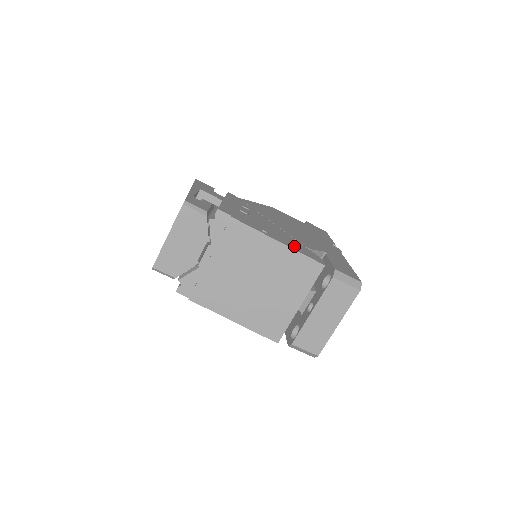
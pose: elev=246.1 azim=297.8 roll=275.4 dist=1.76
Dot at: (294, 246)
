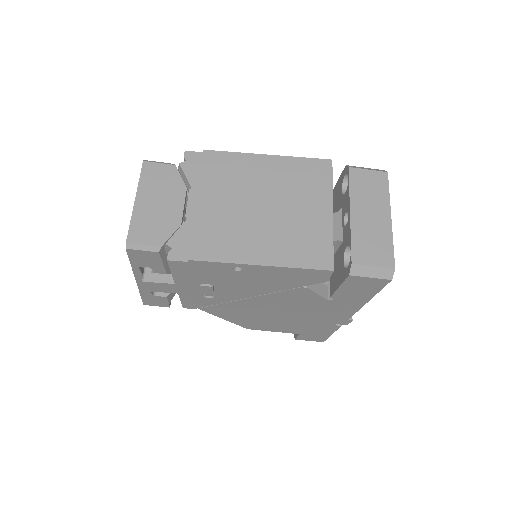
Dot at: occluded
